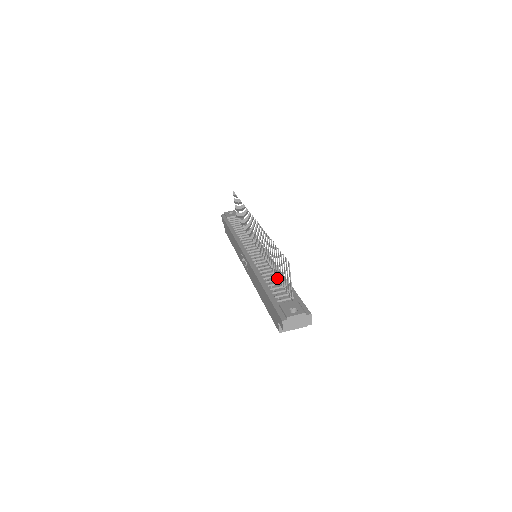
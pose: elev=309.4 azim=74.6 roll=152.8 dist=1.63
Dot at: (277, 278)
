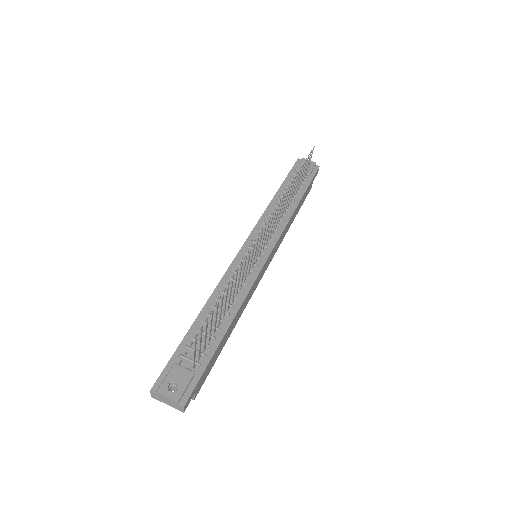
Dot at: occluded
